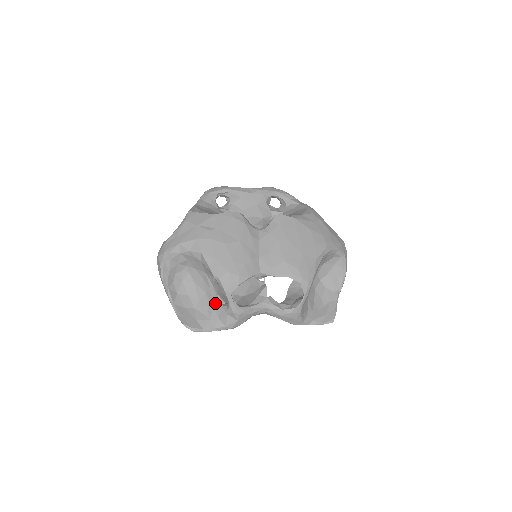
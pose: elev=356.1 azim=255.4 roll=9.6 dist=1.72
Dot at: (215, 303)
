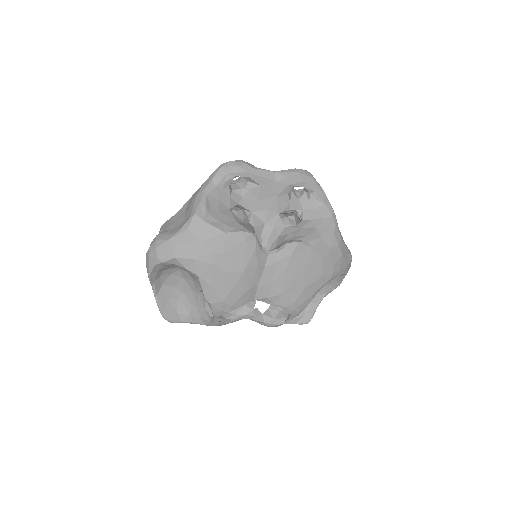
Dot at: (200, 305)
